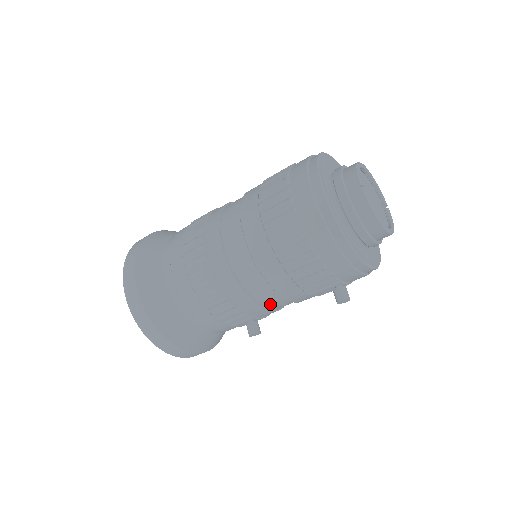
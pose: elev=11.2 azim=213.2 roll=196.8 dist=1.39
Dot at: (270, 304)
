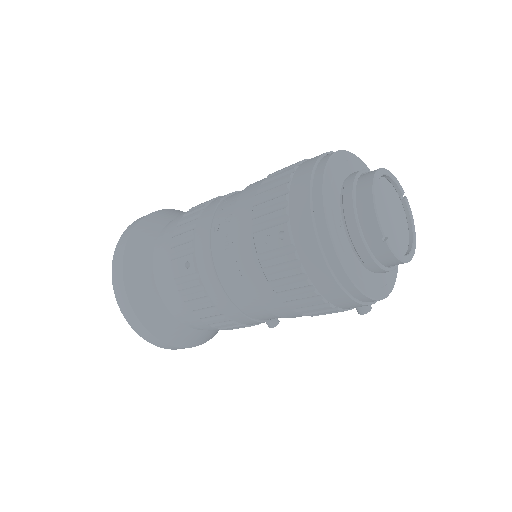
Dot at: occluded
